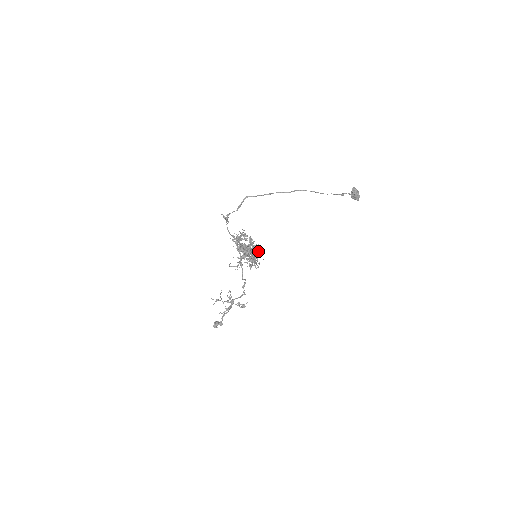
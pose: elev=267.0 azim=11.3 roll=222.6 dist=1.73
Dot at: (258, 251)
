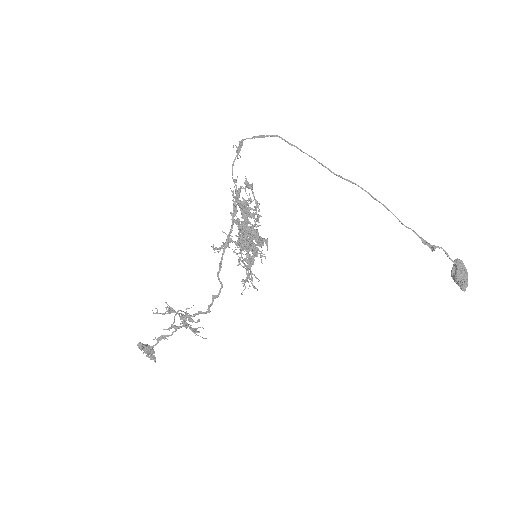
Dot at: occluded
